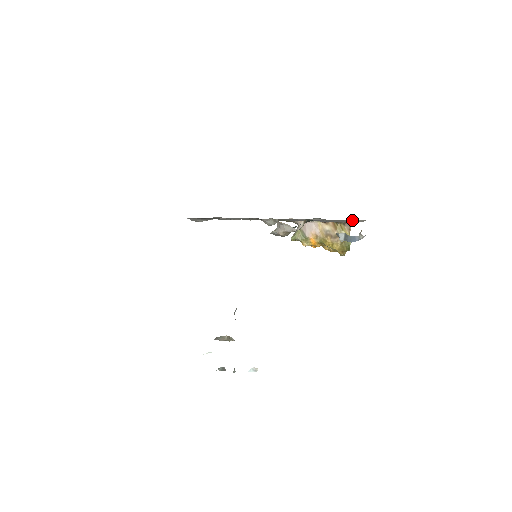
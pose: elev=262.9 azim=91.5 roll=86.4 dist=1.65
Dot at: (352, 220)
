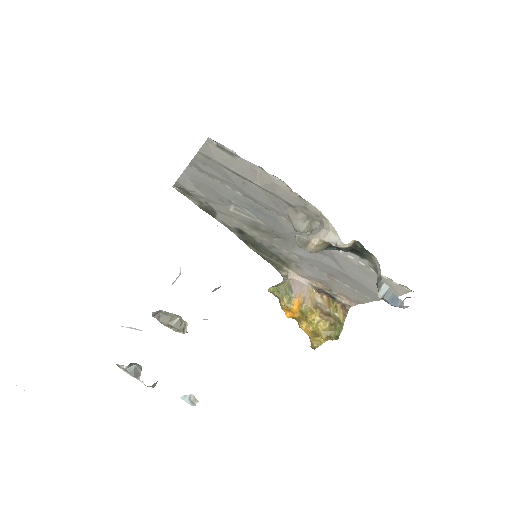
Dot at: (394, 283)
